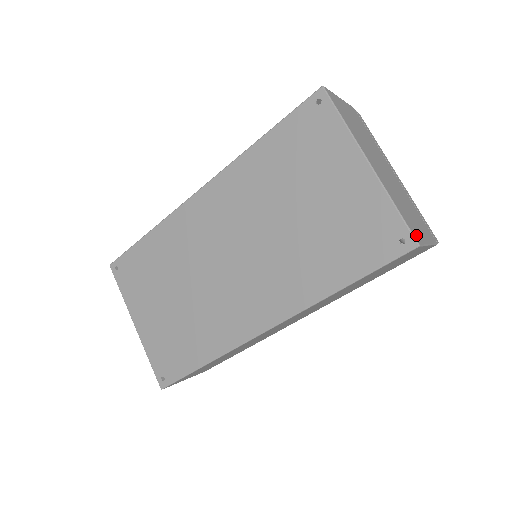
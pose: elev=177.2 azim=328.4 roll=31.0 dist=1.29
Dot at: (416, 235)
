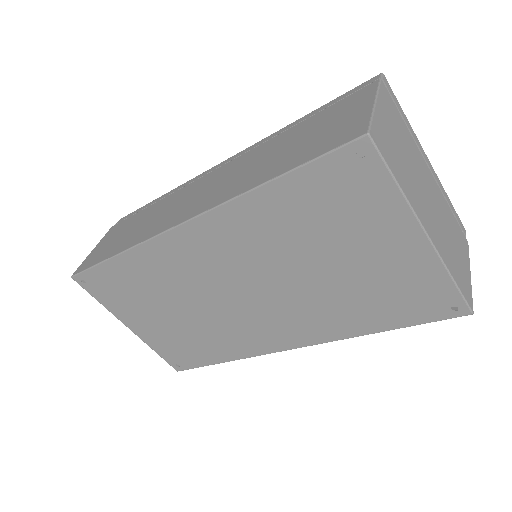
Dot at: (468, 296)
